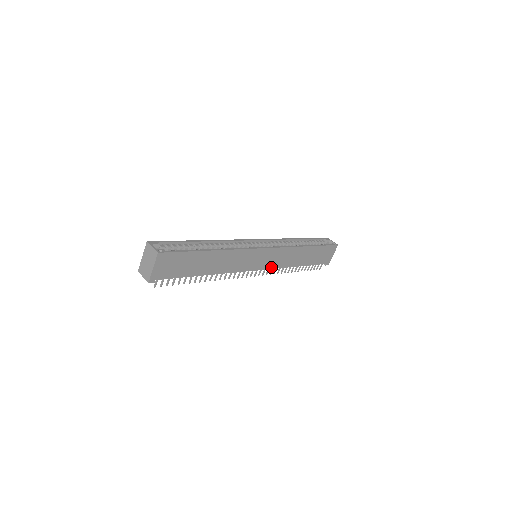
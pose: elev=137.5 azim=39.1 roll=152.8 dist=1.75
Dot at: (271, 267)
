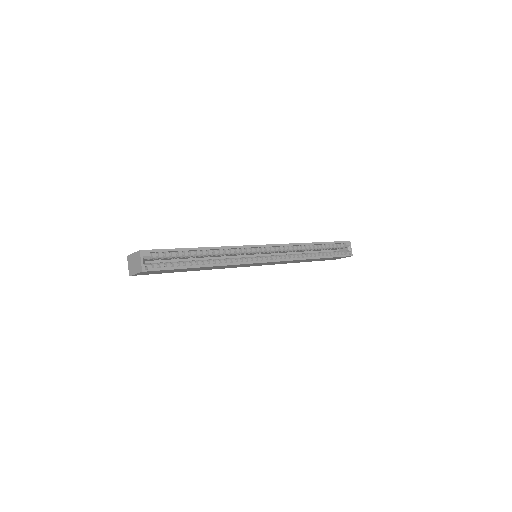
Dot at: (267, 264)
